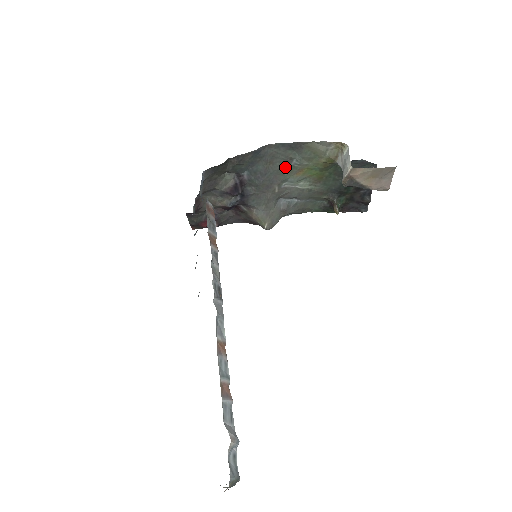
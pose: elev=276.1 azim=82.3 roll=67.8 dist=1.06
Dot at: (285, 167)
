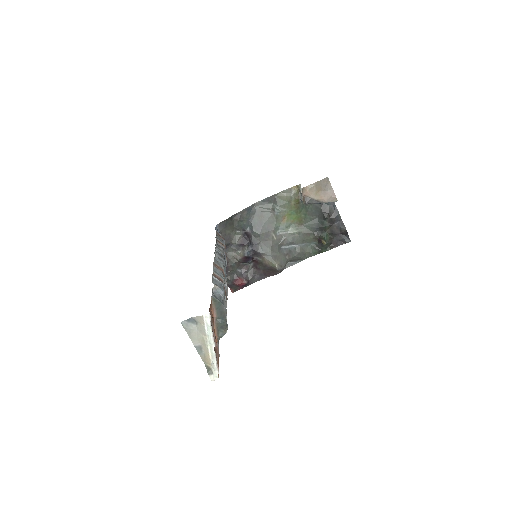
Dot at: (272, 217)
